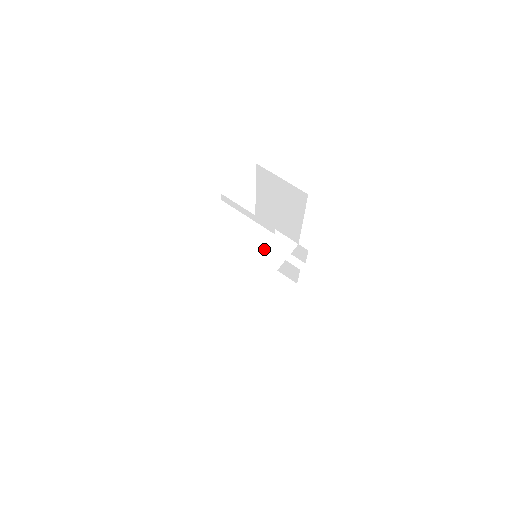
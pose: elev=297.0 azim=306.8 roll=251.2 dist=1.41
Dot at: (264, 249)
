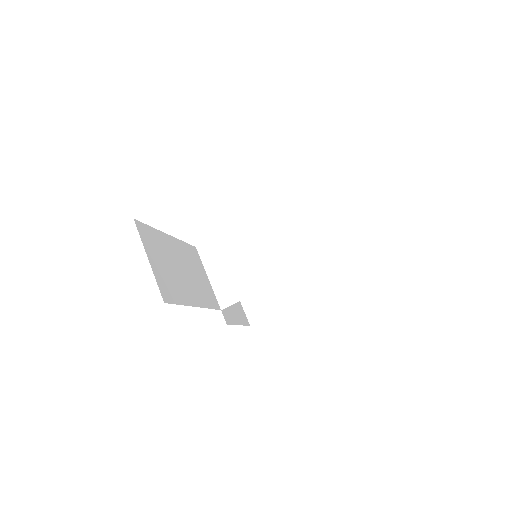
Dot at: (268, 253)
